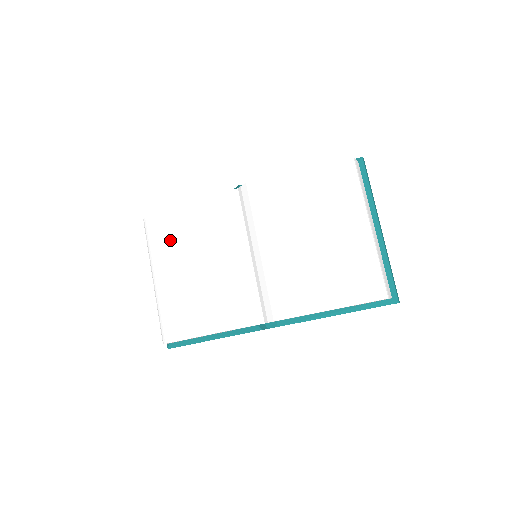
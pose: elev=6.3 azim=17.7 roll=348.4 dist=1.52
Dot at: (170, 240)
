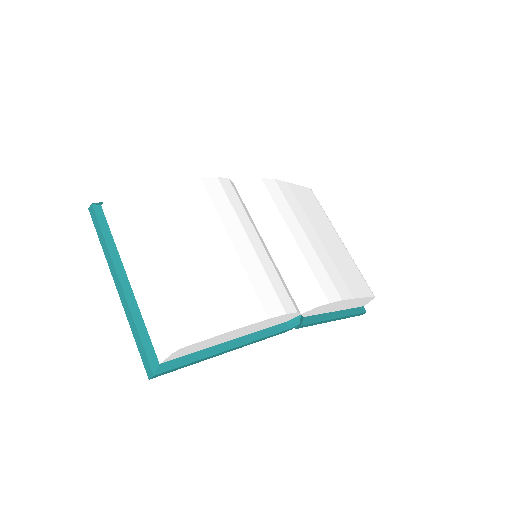
Dot at: (172, 215)
